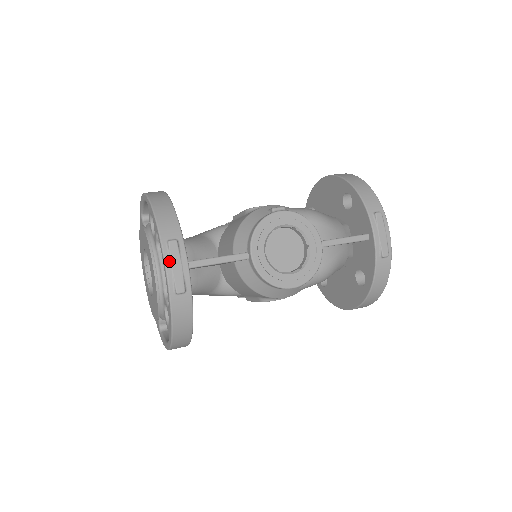
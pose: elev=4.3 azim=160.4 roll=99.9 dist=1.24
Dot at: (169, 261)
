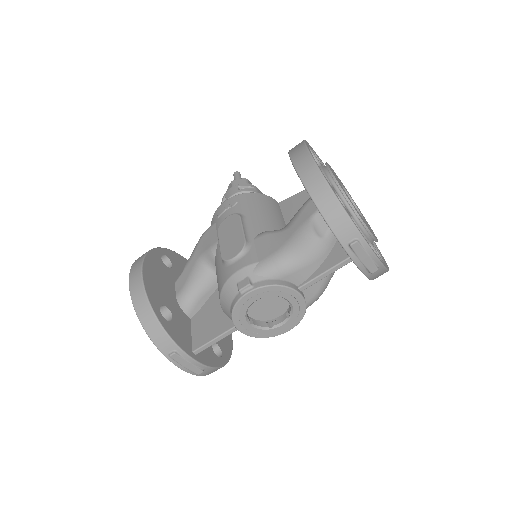
Dot at: (179, 365)
